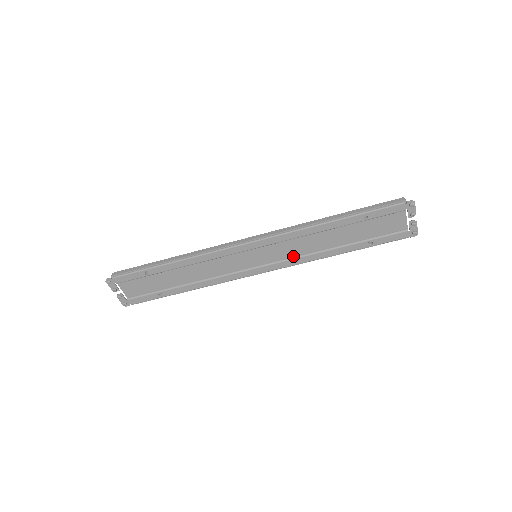
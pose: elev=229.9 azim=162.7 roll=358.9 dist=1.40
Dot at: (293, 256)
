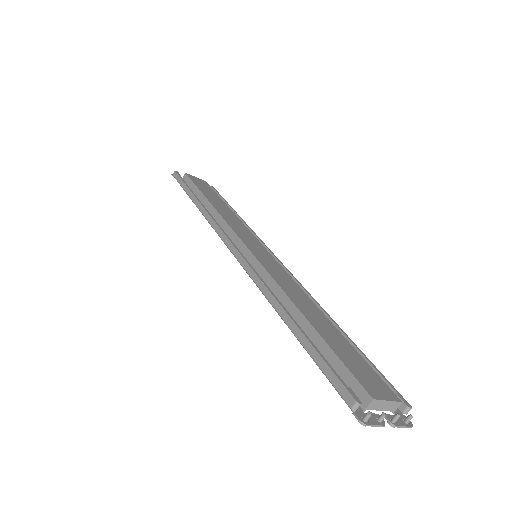
Dot at: occluded
